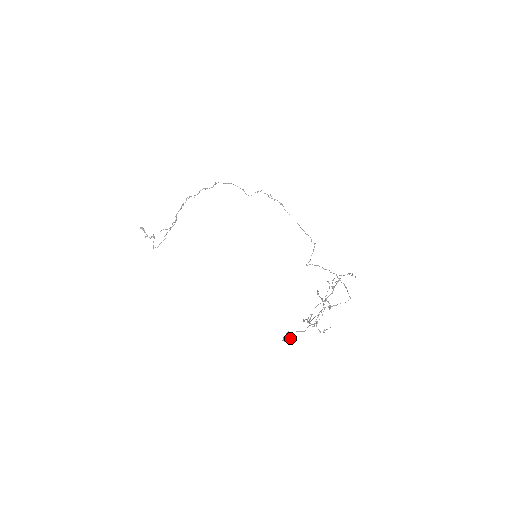
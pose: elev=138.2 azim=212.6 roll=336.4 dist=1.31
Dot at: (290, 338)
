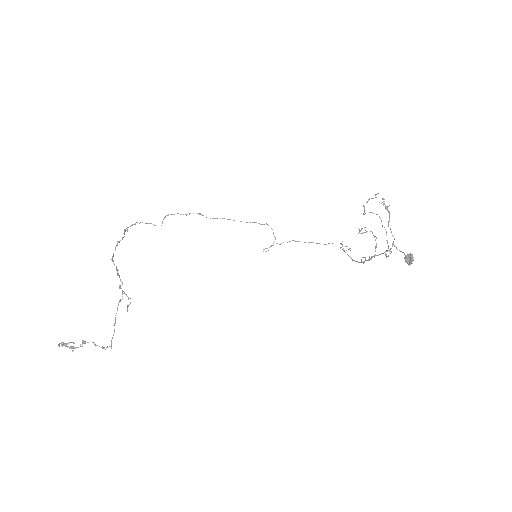
Dot at: (412, 258)
